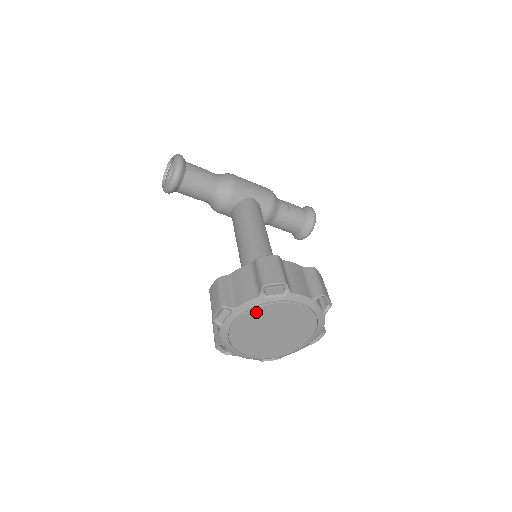
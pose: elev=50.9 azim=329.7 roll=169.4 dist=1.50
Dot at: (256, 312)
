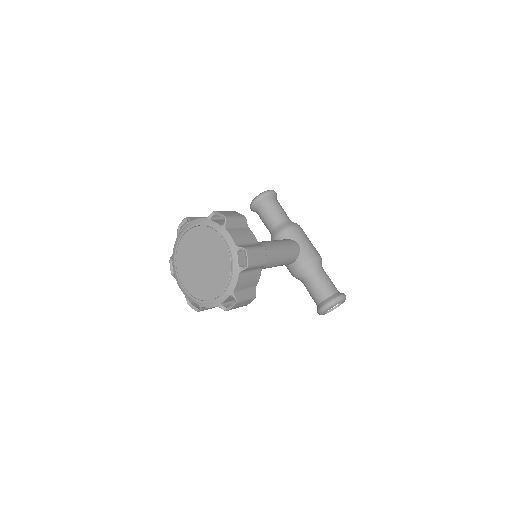
Dot at: (199, 231)
